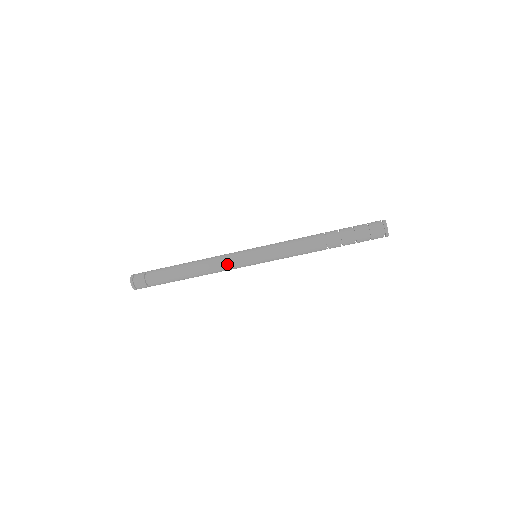
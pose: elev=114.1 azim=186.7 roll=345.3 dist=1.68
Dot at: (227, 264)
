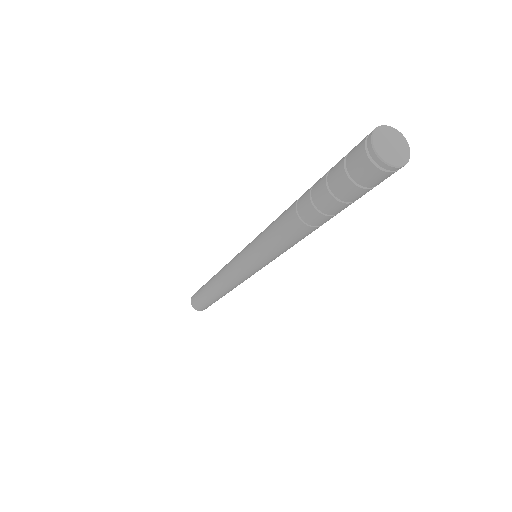
Dot at: (243, 281)
